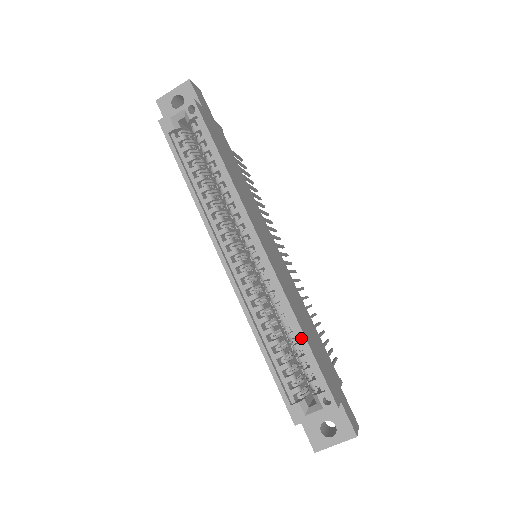
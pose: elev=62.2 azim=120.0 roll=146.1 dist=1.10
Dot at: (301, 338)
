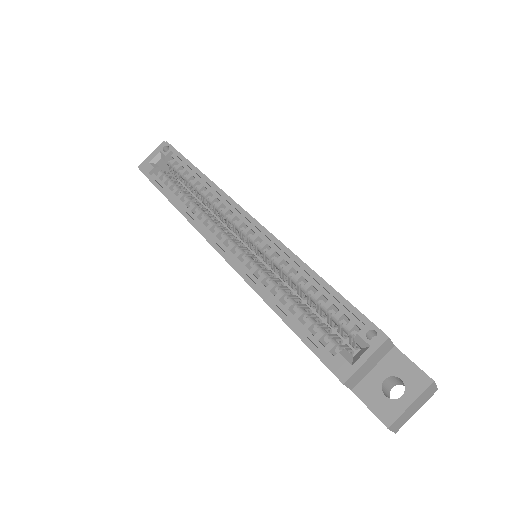
Dot at: (317, 280)
